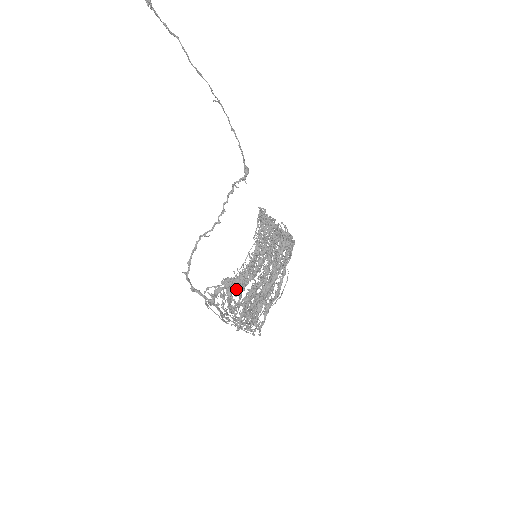
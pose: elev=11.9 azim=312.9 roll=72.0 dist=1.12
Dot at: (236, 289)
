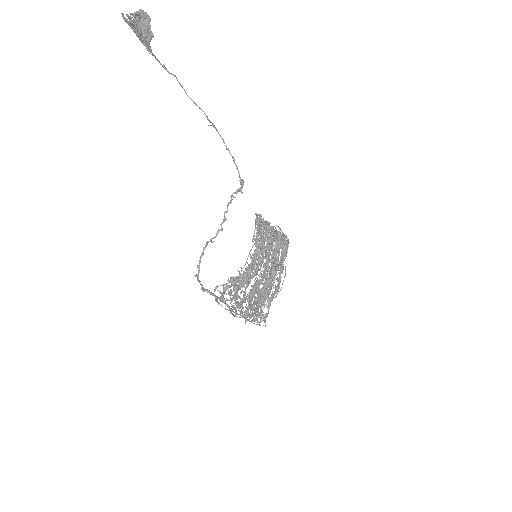
Dot at: occluded
